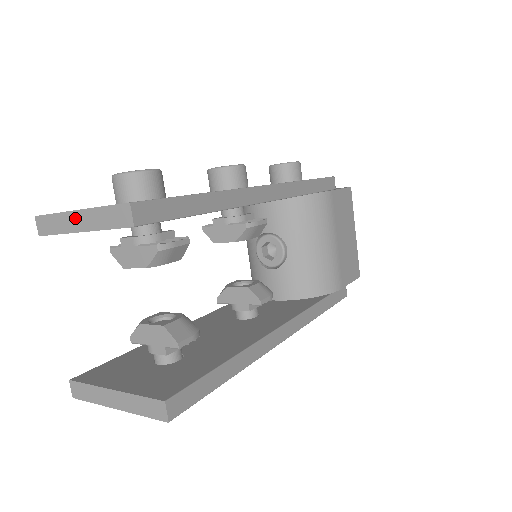
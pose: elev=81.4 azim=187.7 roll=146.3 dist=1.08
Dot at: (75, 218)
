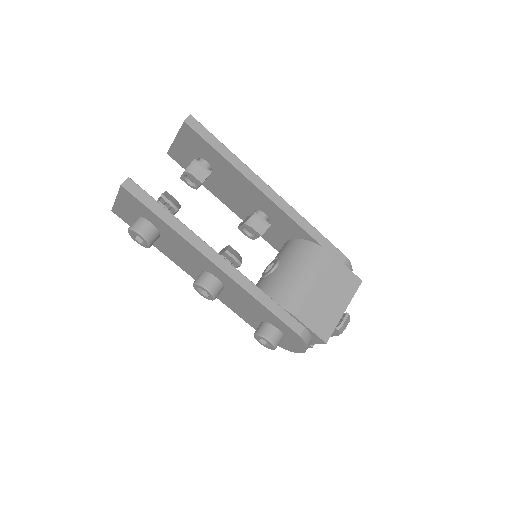
Dot at: occluded
